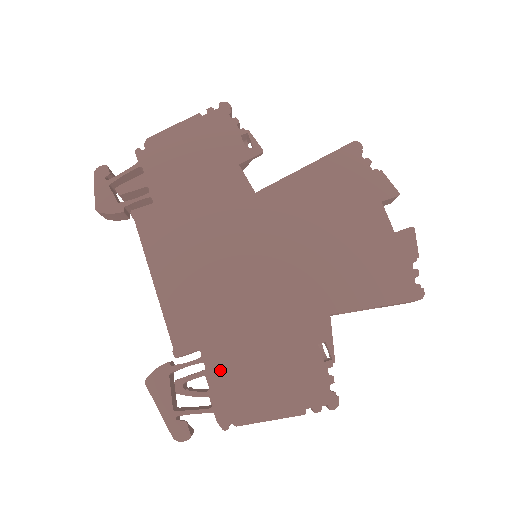
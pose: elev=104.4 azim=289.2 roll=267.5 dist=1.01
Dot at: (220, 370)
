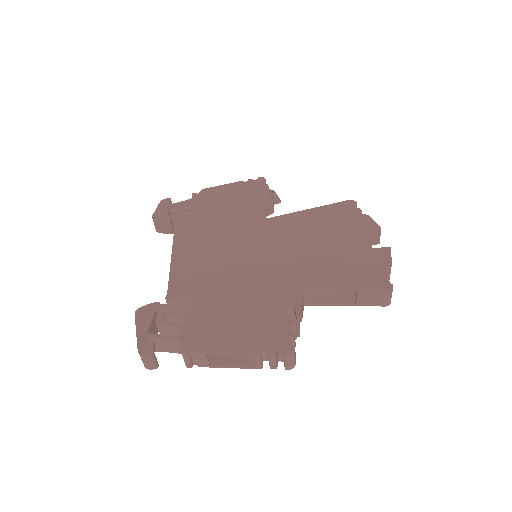
Dot at: (198, 312)
